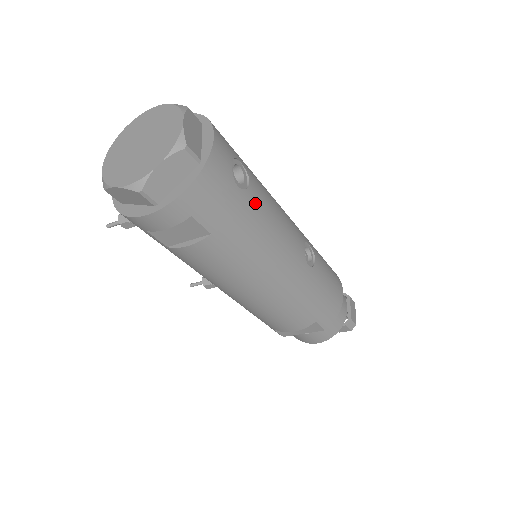
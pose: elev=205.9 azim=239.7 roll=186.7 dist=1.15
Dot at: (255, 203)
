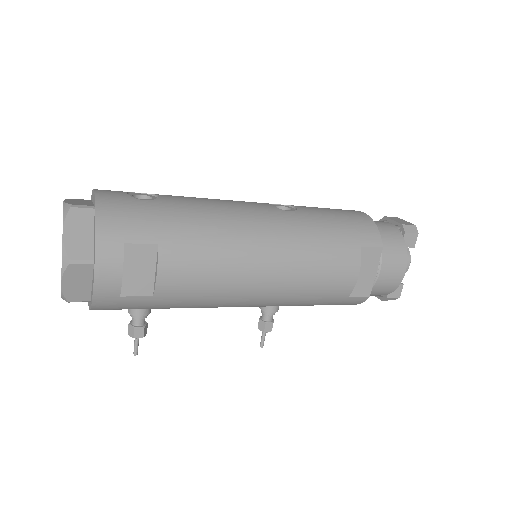
Dot at: (176, 202)
